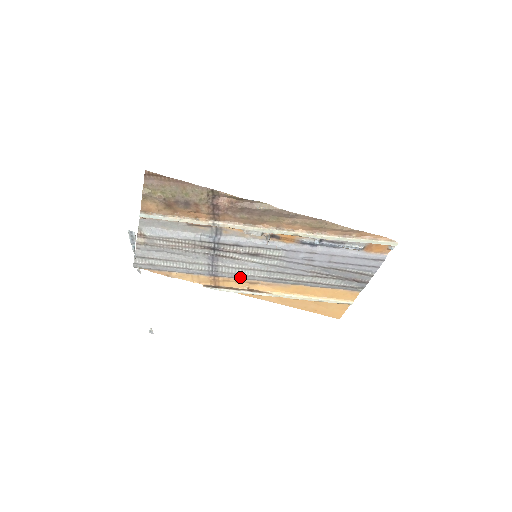
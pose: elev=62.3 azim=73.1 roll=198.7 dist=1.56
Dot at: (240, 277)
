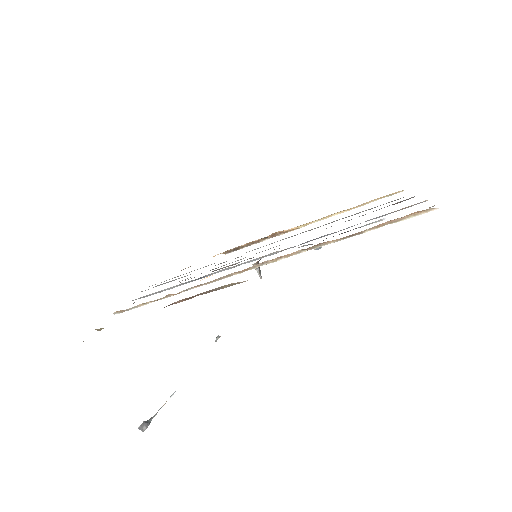
Dot at: occluded
